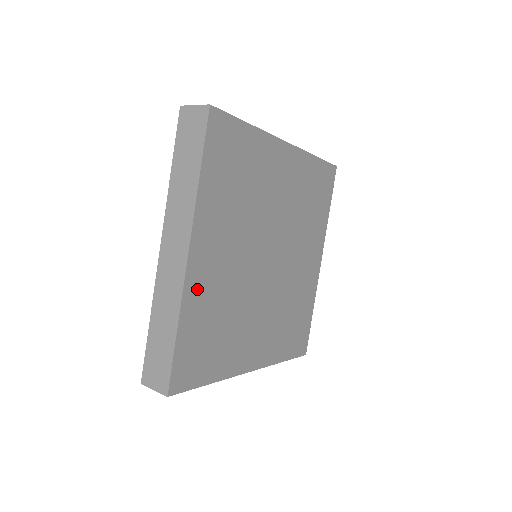
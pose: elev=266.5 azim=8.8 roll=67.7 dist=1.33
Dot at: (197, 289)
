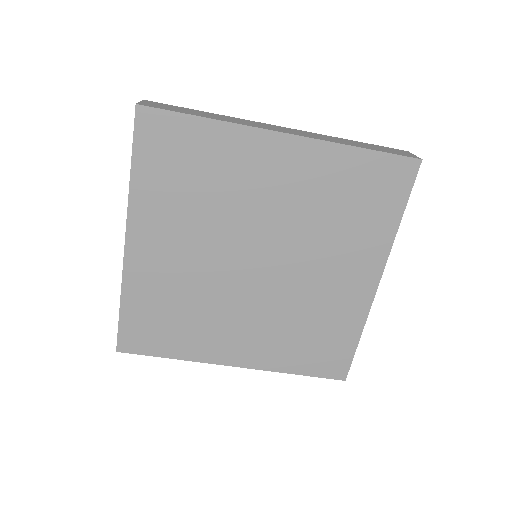
Dot at: (141, 275)
